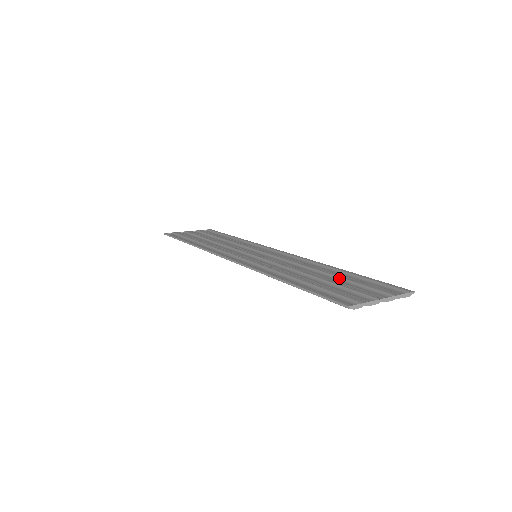
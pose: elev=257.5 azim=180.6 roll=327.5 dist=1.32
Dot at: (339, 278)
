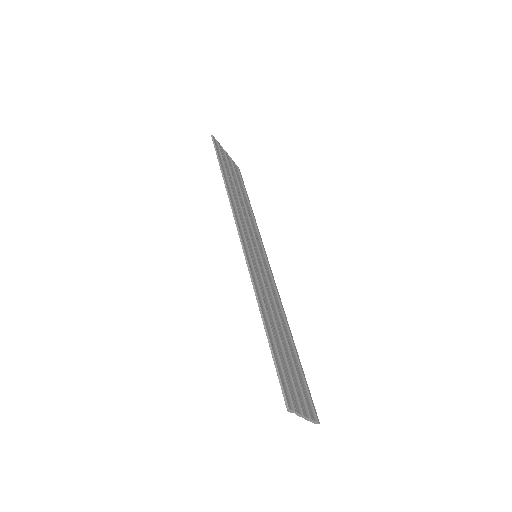
Dot at: (291, 355)
